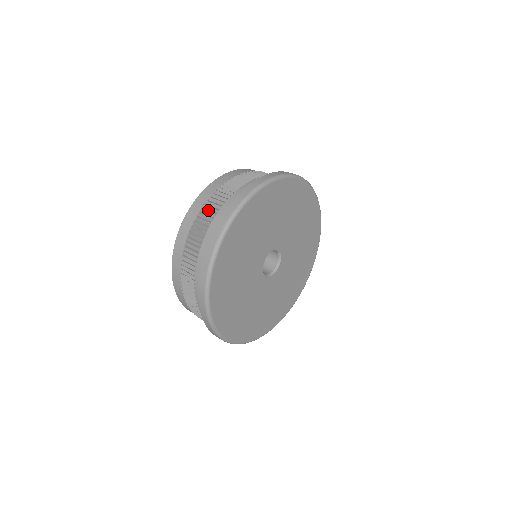
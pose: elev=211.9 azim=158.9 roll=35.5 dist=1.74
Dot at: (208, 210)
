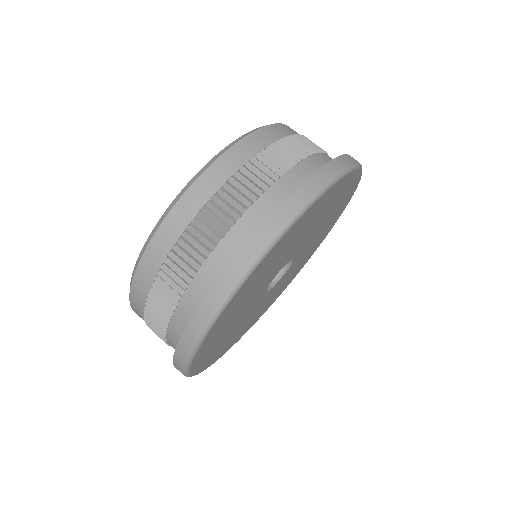
Dot at: occluded
